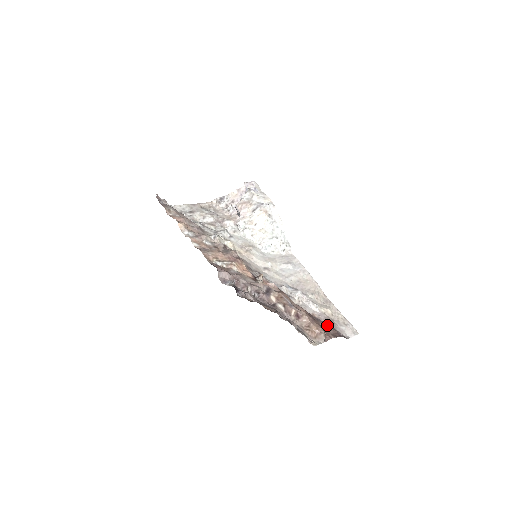
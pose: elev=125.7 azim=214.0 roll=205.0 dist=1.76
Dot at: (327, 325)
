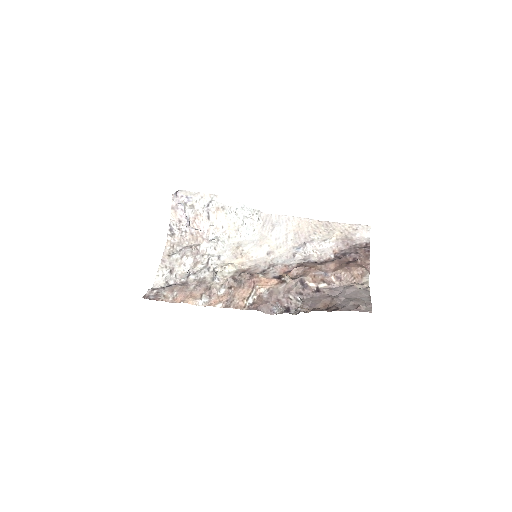
Dot at: (355, 254)
